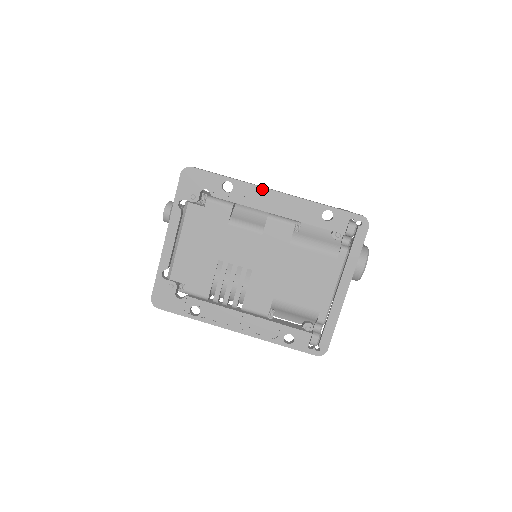
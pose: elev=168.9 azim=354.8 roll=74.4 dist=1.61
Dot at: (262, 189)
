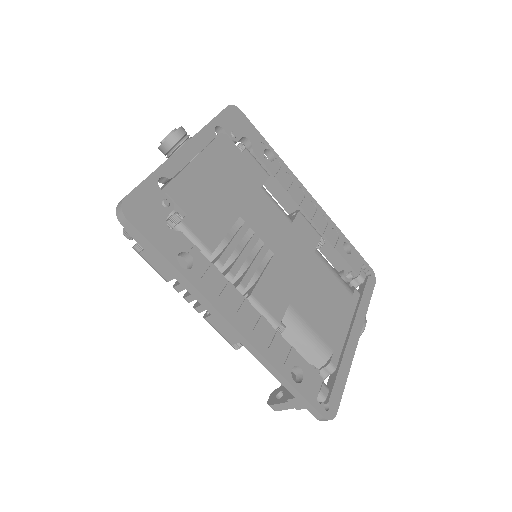
Dot at: (299, 182)
